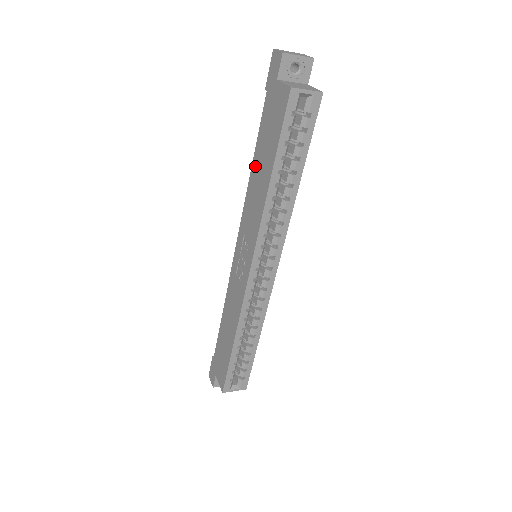
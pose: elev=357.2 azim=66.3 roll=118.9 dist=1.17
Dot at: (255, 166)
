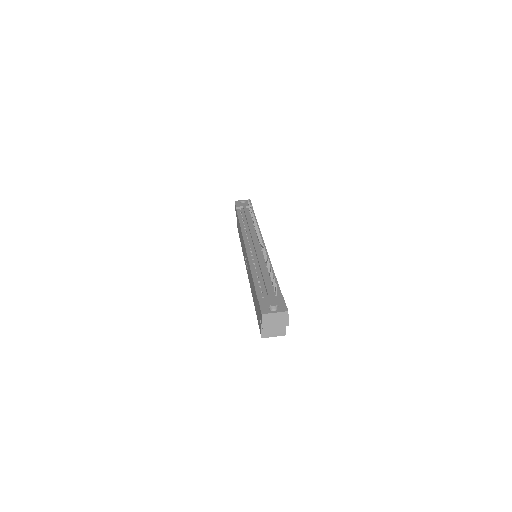
Dot at: (252, 280)
